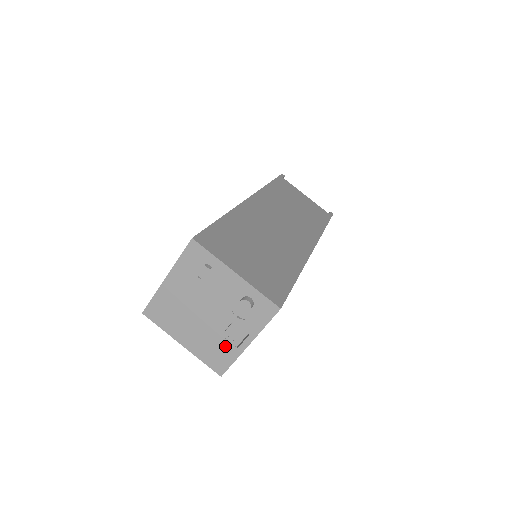
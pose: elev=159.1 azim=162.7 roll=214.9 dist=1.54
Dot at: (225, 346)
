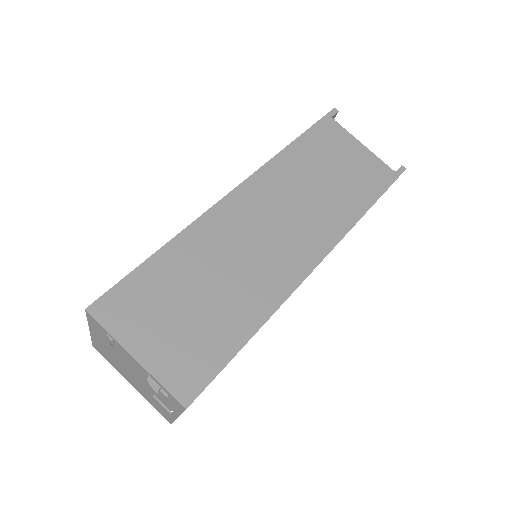
Dot at: (160, 406)
